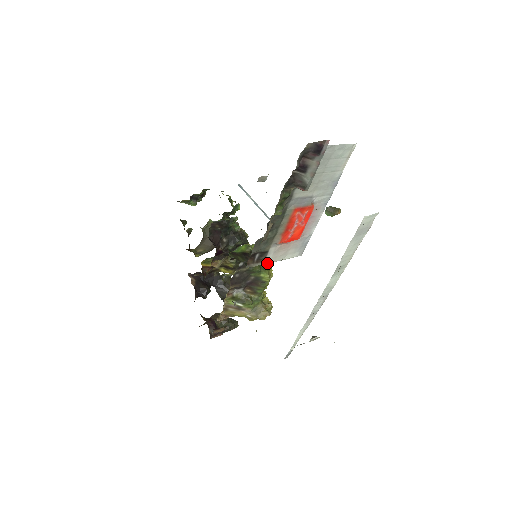
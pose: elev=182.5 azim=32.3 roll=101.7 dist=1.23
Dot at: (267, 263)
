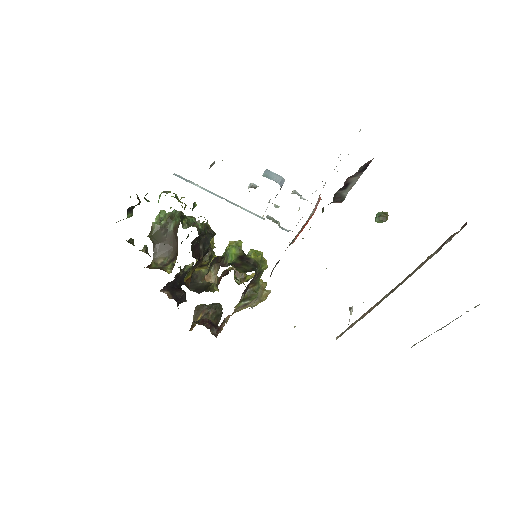
Dot at: occluded
